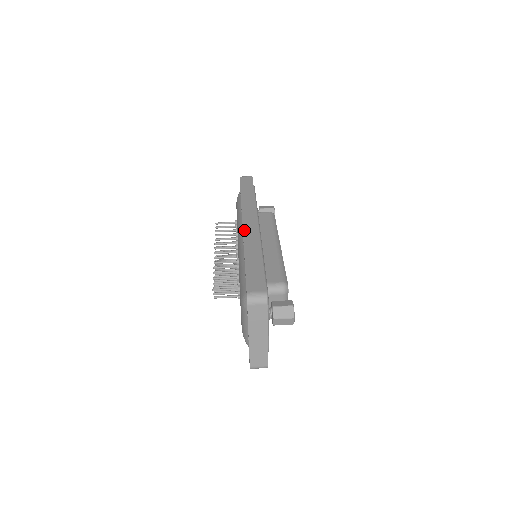
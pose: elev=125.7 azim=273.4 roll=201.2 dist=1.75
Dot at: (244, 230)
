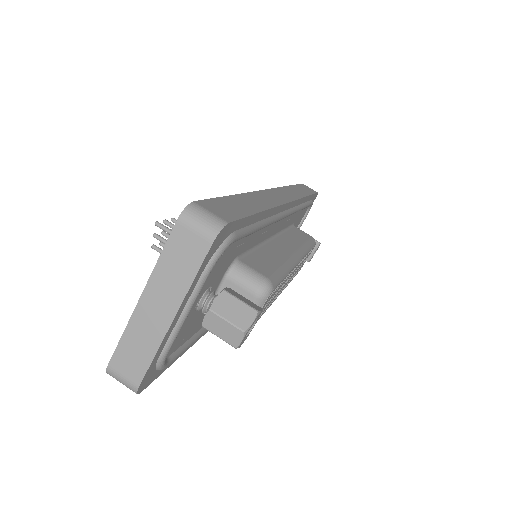
Dot at: (264, 190)
